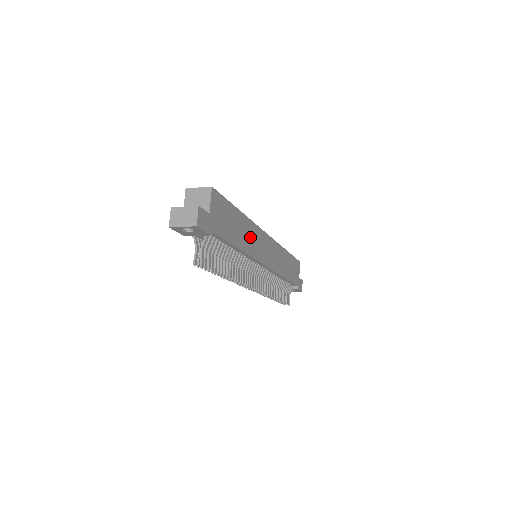
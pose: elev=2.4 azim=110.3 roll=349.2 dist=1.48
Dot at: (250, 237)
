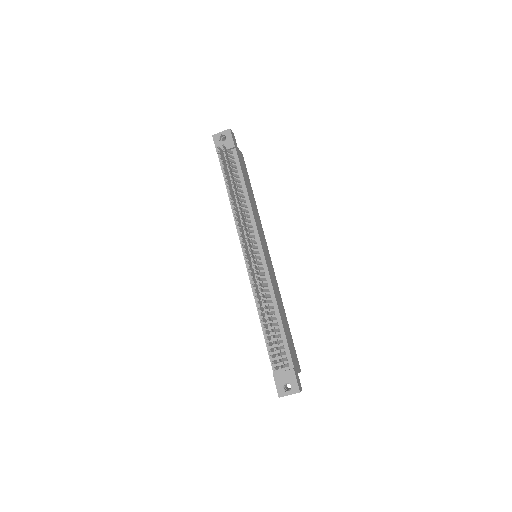
Dot at: (256, 215)
